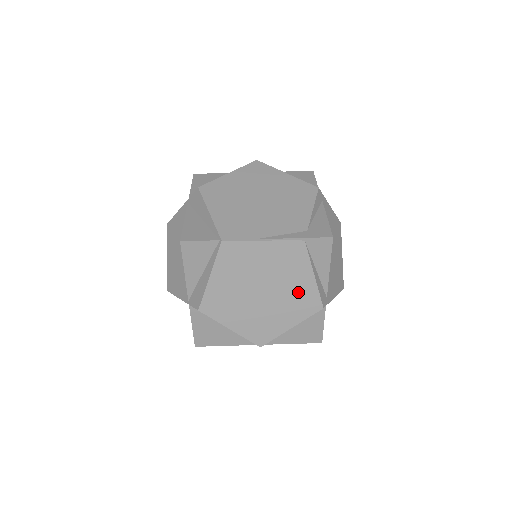
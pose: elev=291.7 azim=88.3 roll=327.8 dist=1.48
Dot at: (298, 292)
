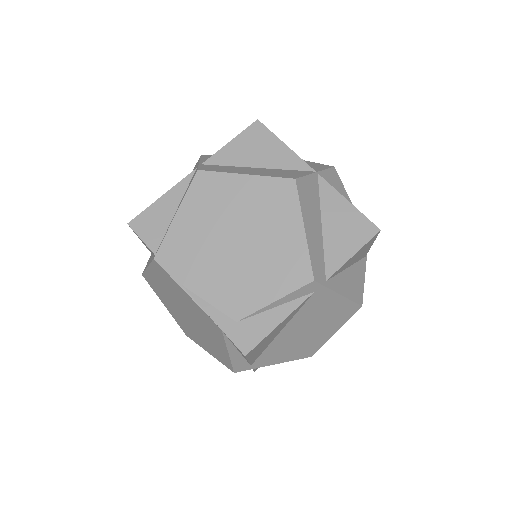
Dot at: (215, 345)
